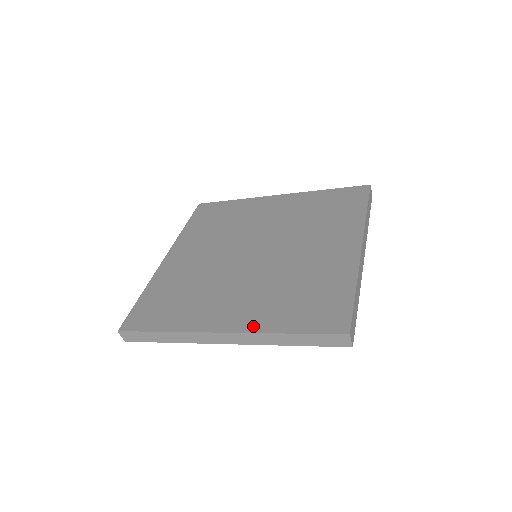
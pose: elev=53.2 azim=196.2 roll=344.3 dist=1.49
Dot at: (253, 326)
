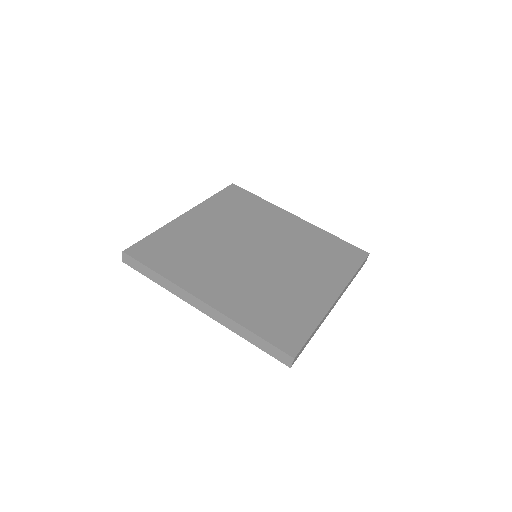
Dot at: (228, 311)
